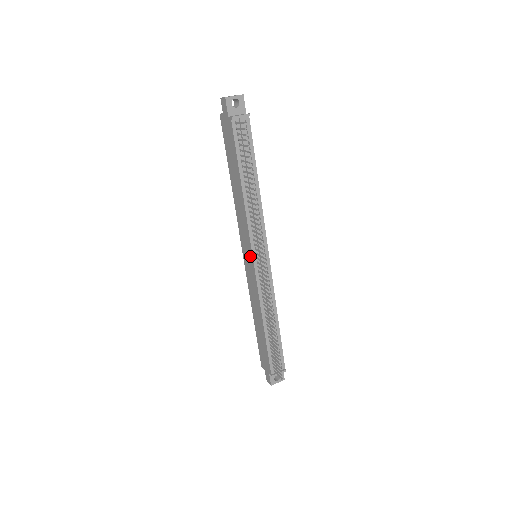
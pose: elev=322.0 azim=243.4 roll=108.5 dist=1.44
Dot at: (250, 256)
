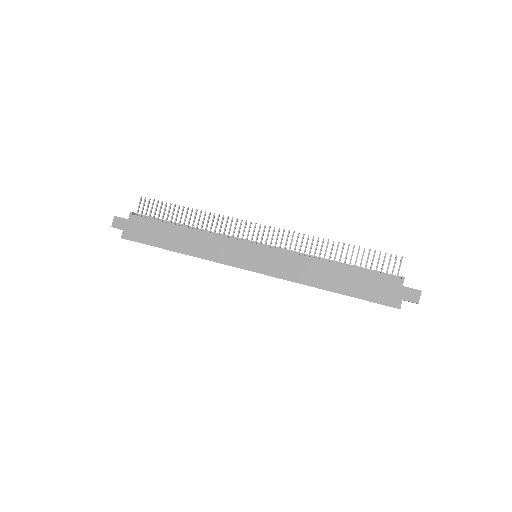
Dot at: (252, 249)
